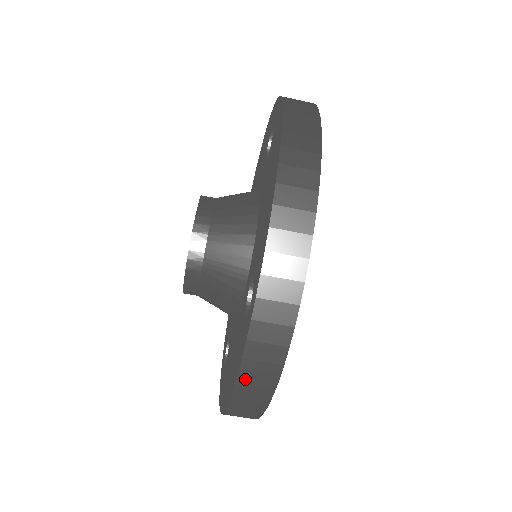
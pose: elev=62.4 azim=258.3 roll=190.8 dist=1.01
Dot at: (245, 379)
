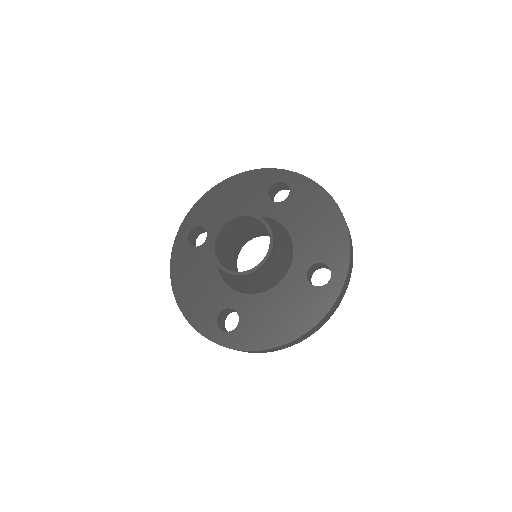
Dot at: (195, 328)
